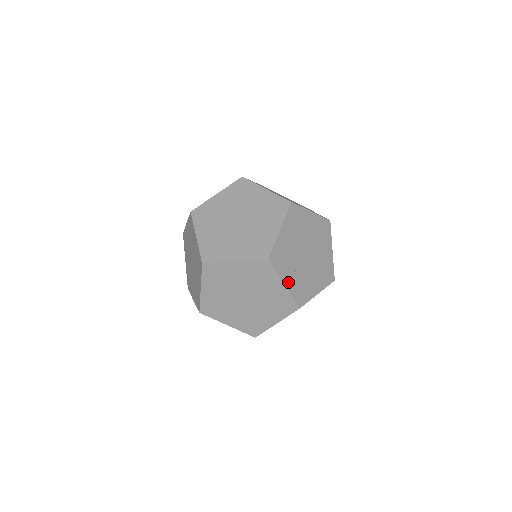
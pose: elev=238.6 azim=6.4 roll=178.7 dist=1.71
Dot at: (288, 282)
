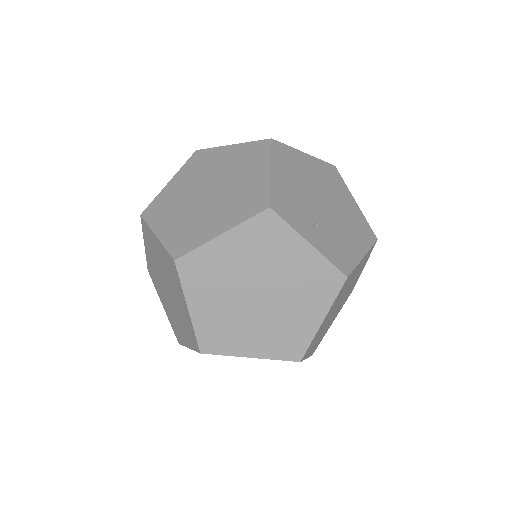
Dot at: (313, 240)
